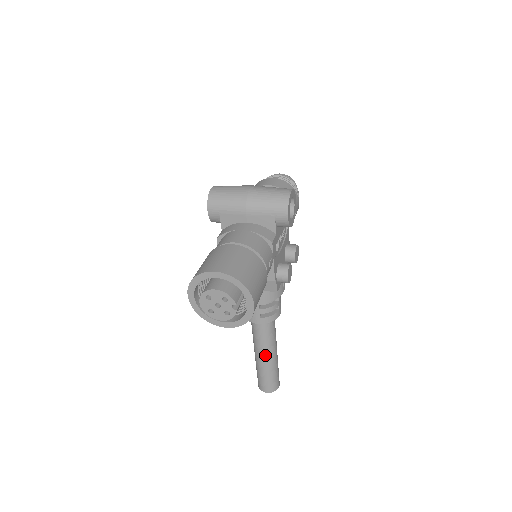
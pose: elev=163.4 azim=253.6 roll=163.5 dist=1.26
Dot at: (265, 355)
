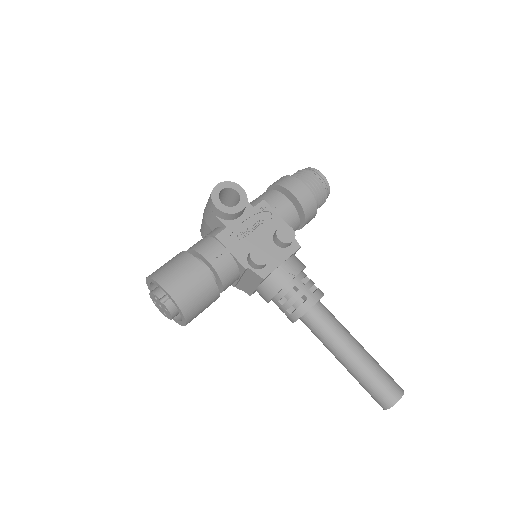
Dot at: (340, 358)
